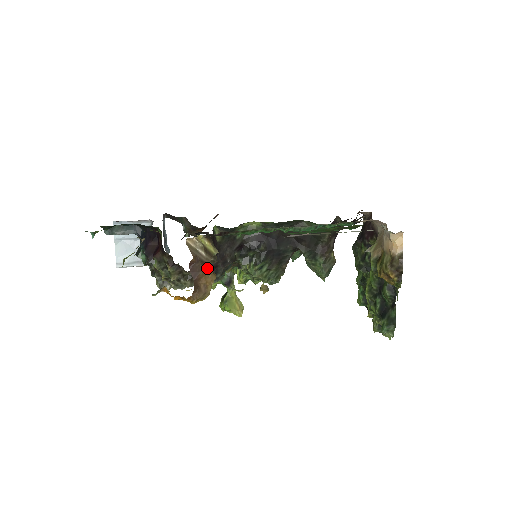
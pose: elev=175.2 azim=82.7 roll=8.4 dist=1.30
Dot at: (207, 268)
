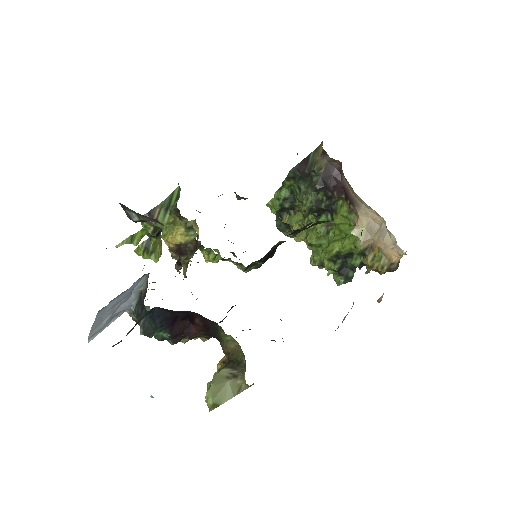
Dot at: occluded
